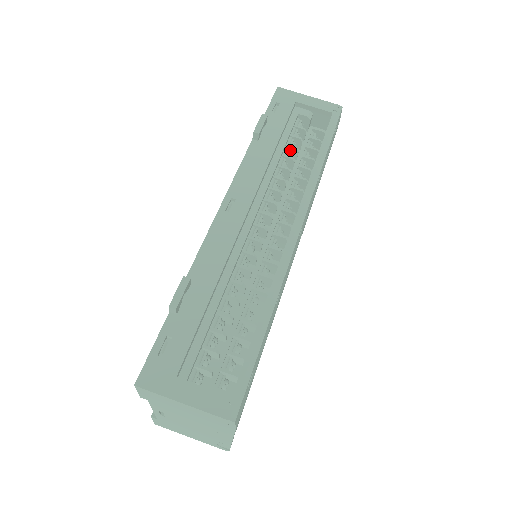
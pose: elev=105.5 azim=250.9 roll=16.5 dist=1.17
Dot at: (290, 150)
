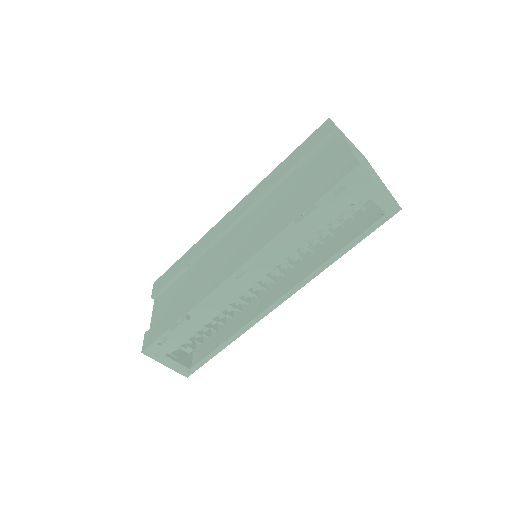
Dot at: occluded
